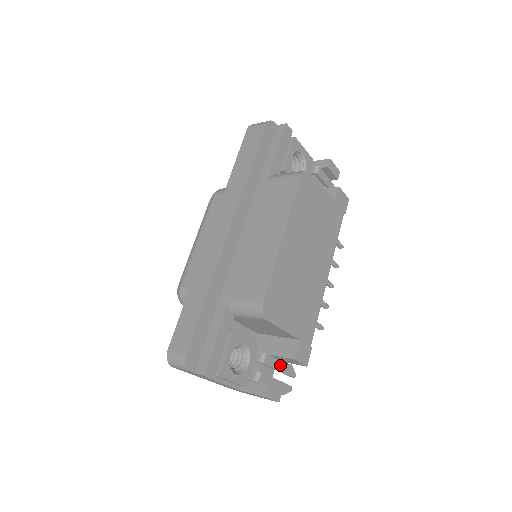
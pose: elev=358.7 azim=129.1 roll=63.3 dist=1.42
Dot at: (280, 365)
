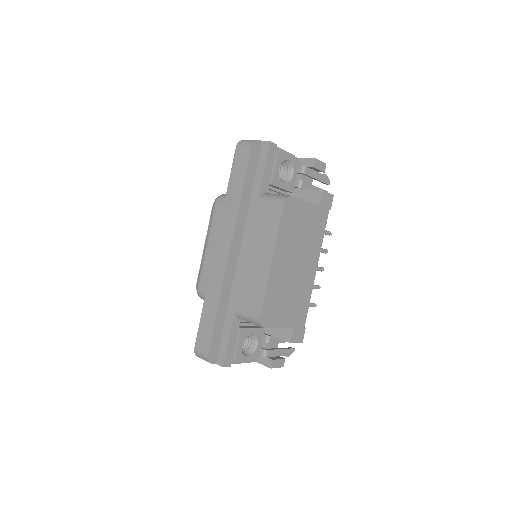
Dot at: occluded
